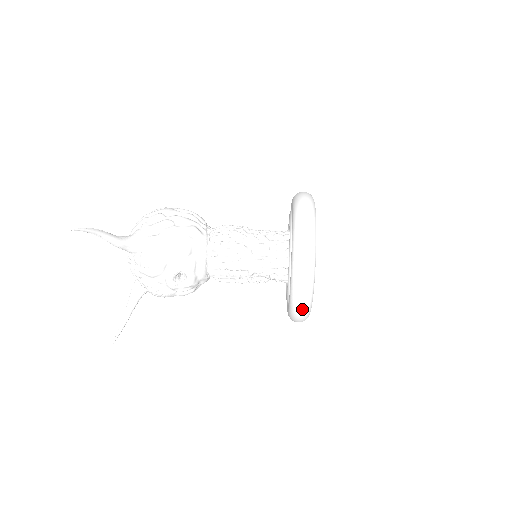
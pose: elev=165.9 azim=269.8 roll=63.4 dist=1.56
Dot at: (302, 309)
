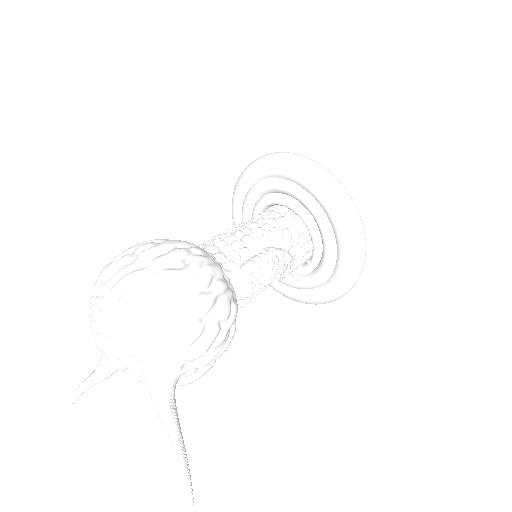
Dot at: occluded
